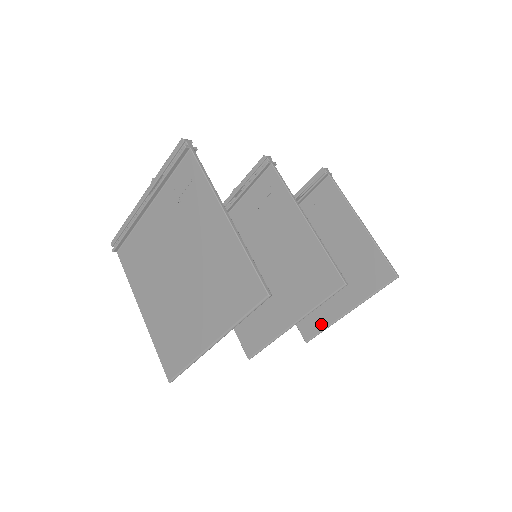
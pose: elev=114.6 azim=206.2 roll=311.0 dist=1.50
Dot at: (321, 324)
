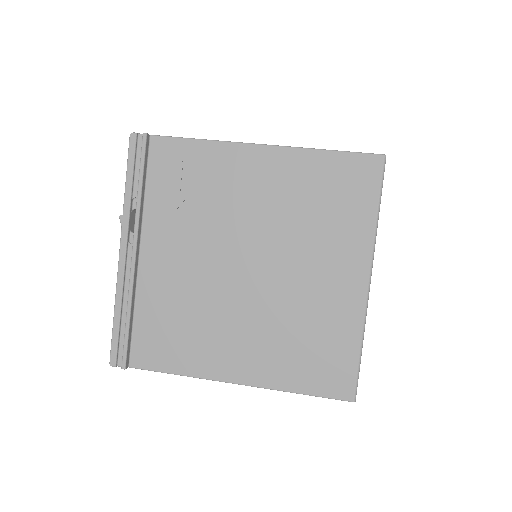
Dot at: occluded
